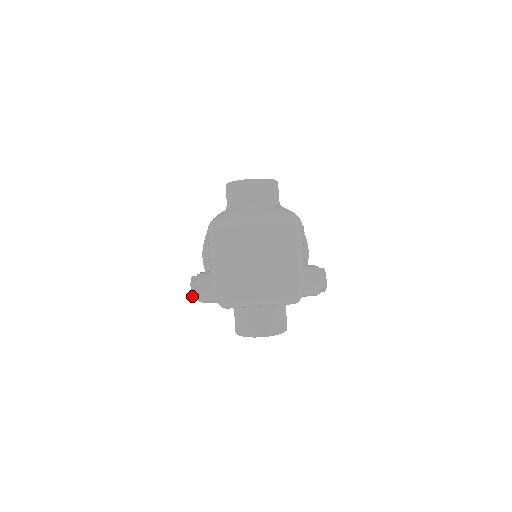
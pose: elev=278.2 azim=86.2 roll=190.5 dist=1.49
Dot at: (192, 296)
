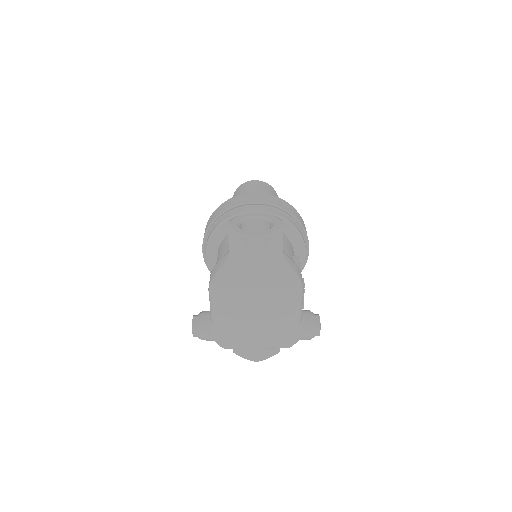
Dot at: occluded
